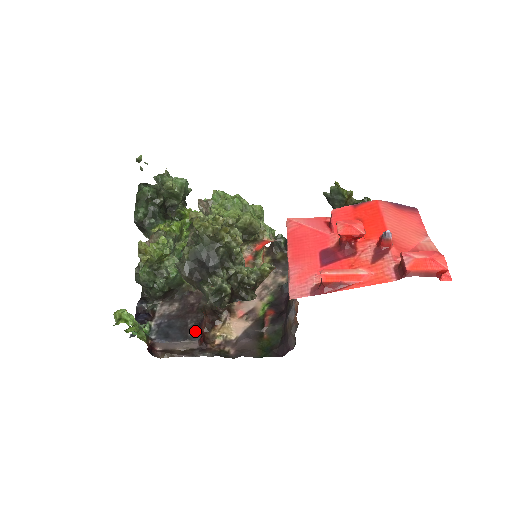
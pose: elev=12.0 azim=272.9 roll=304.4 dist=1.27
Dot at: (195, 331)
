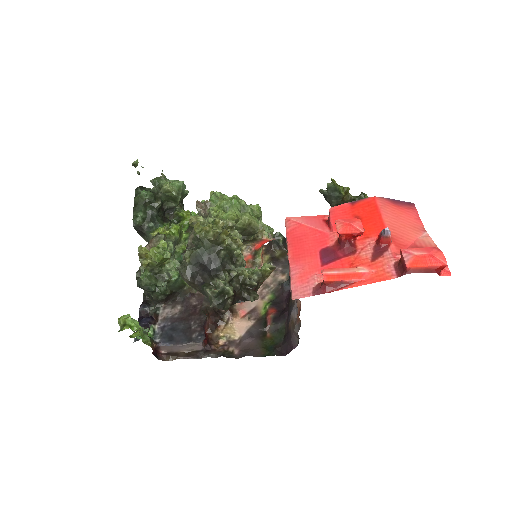
Dot at: (199, 333)
